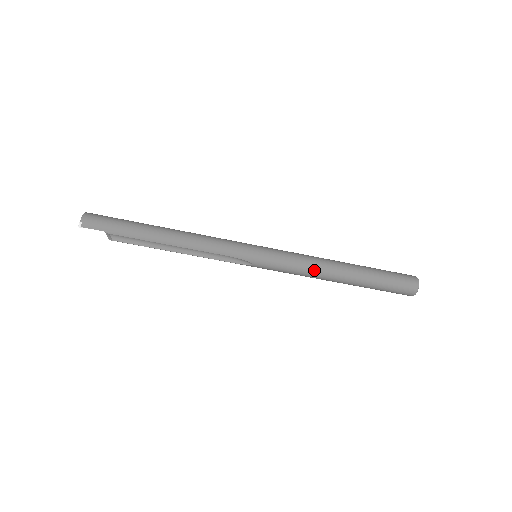
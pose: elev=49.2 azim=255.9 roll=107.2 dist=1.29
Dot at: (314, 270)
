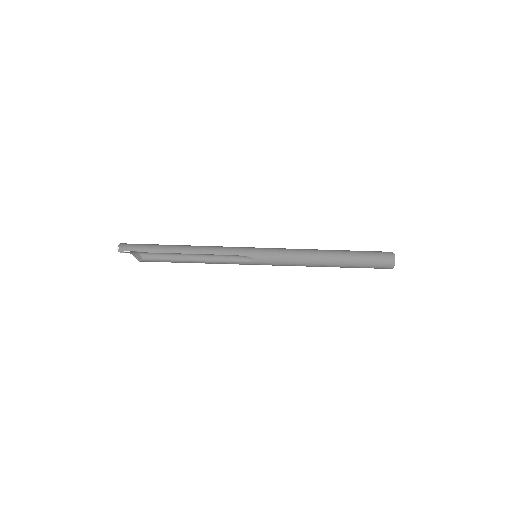
Dot at: (304, 255)
